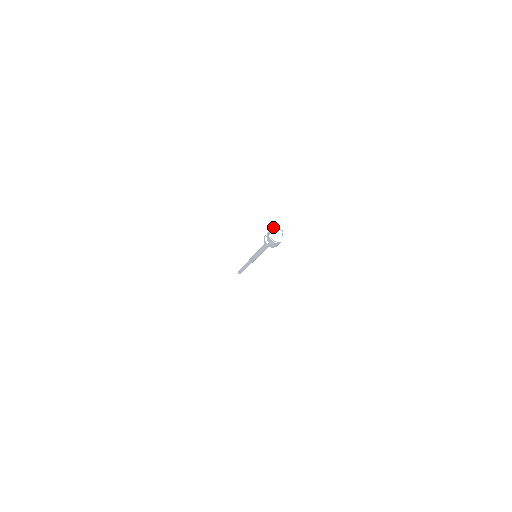
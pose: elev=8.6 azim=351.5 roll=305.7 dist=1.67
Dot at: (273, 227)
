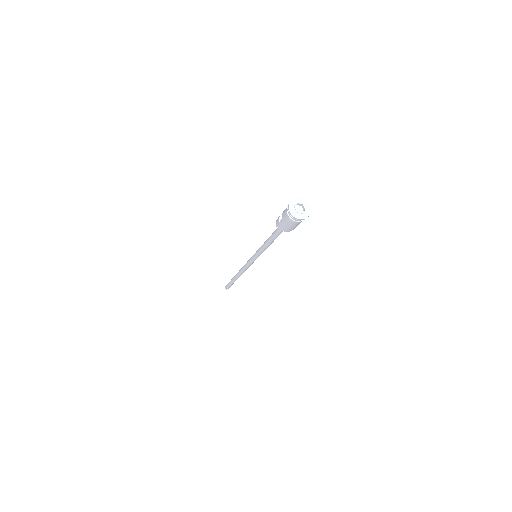
Dot at: (297, 199)
